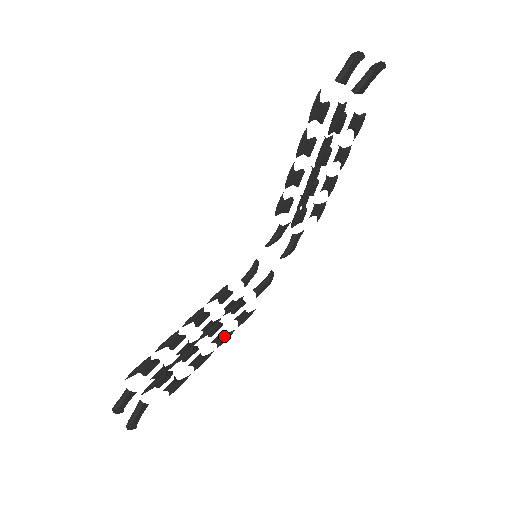
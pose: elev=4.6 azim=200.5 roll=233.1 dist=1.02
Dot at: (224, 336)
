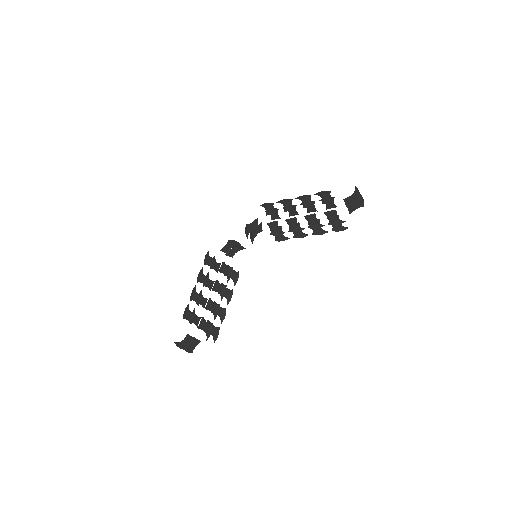
Dot at: (211, 282)
